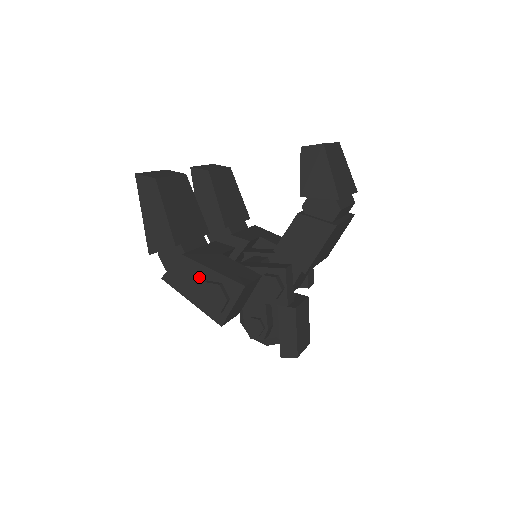
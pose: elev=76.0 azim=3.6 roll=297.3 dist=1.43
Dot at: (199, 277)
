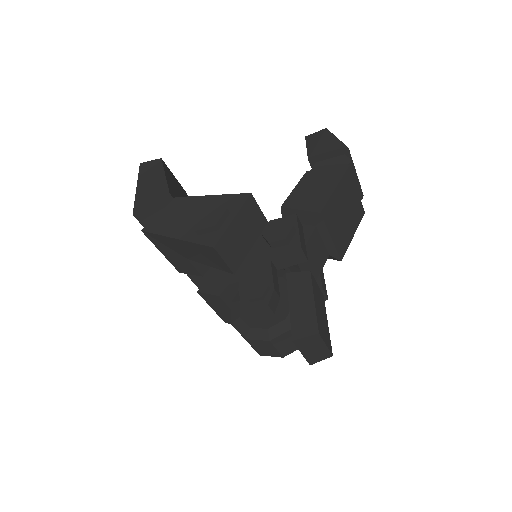
Dot at: (192, 209)
